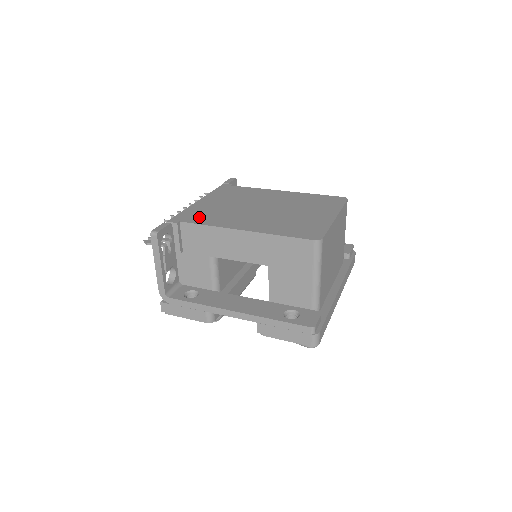
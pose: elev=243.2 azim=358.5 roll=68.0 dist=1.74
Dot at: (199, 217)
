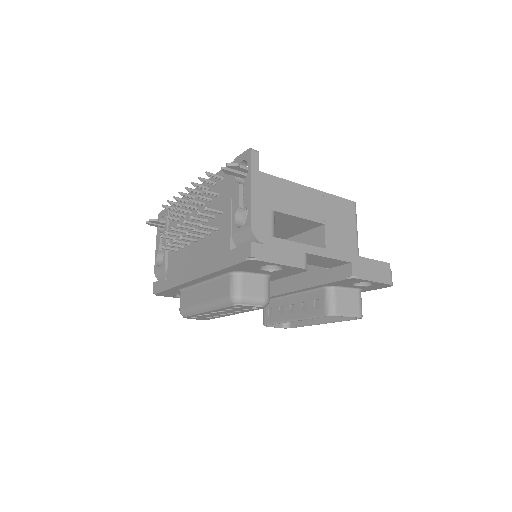
Dot at: occluded
